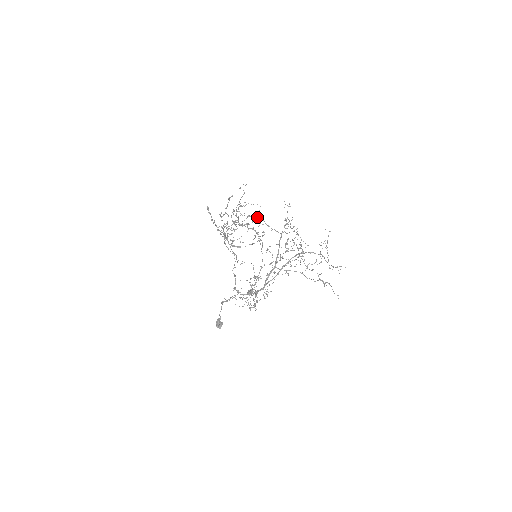
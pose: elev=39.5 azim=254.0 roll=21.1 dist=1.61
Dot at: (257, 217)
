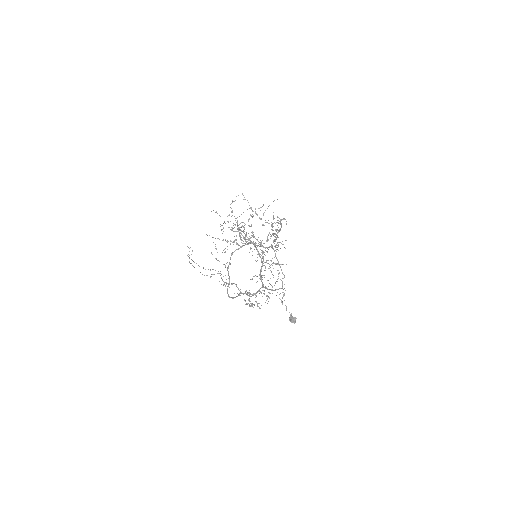
Dot at: occluded
